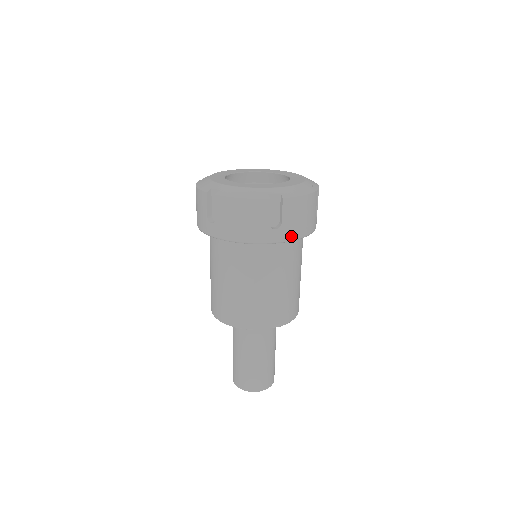
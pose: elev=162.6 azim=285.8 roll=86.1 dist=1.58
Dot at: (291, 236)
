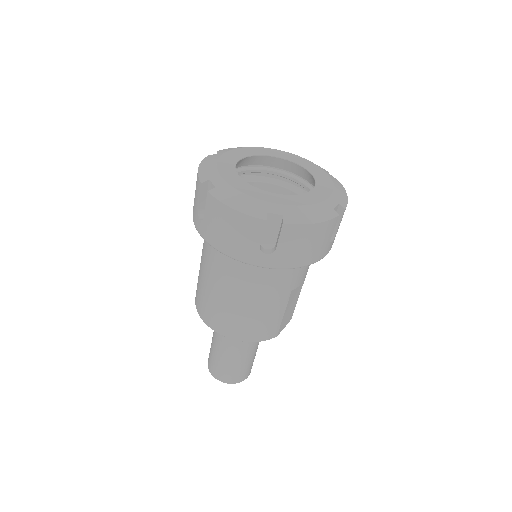
Dot at: occluded
